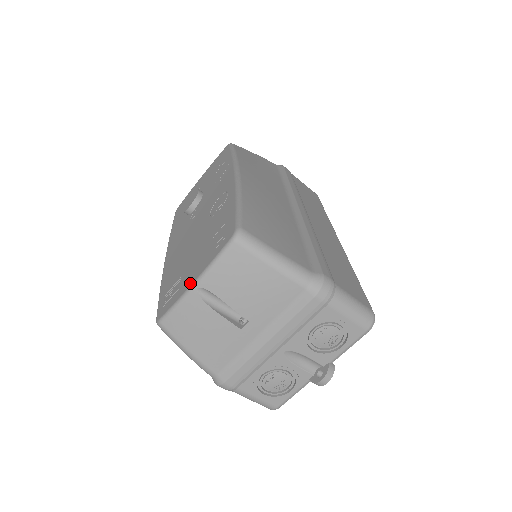
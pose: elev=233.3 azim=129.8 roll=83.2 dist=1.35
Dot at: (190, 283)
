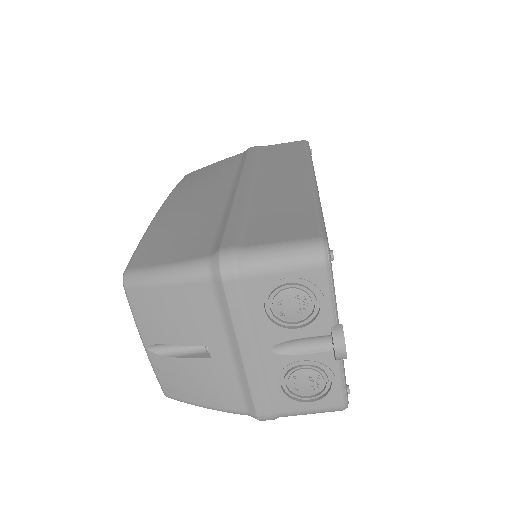
Dot at: occluded
